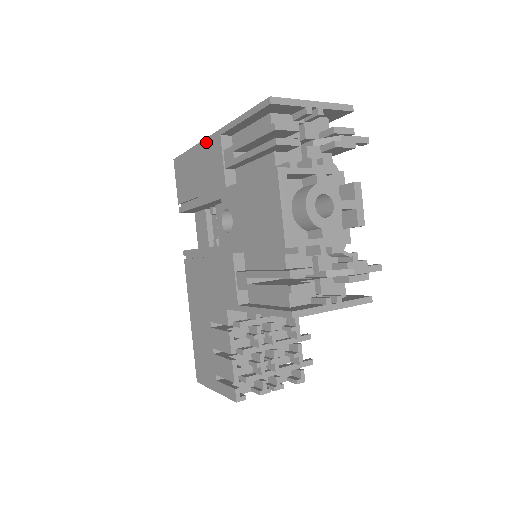
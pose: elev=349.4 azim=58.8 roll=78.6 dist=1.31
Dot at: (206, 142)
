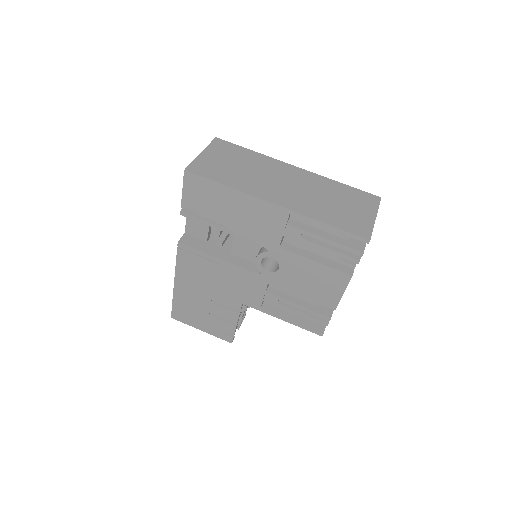
Dot at: (262, 203)
